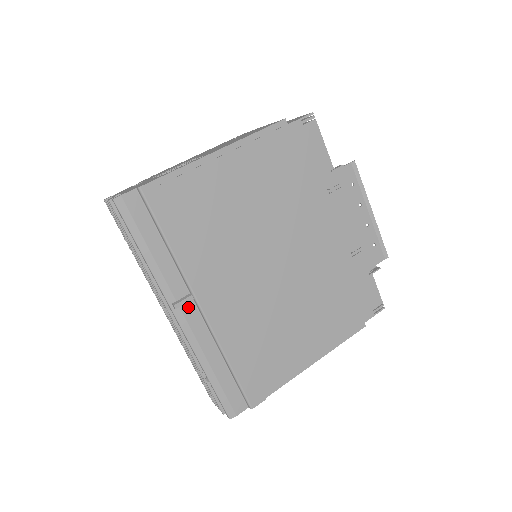
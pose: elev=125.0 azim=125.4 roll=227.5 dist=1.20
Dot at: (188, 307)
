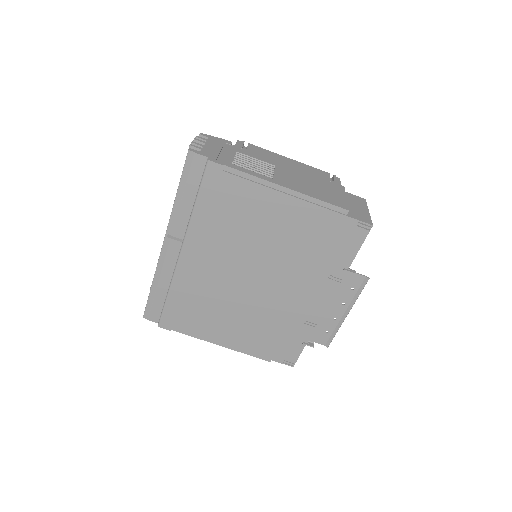
Dot at: (175, 245)
